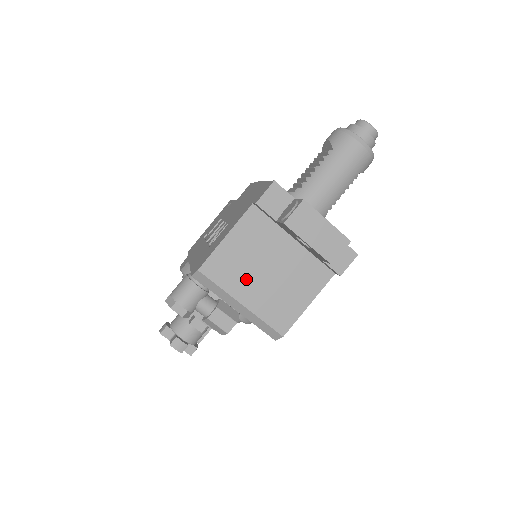
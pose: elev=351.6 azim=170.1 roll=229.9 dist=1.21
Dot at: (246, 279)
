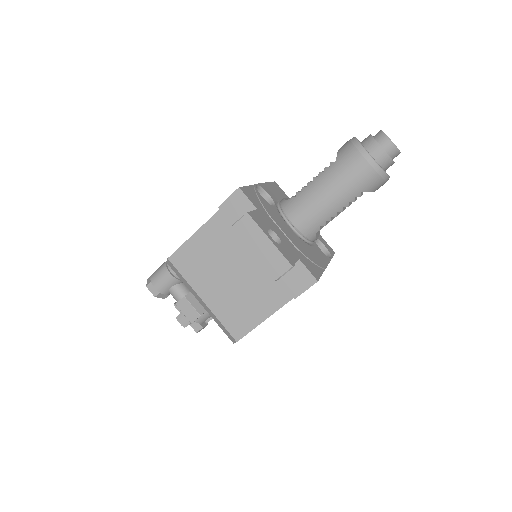
Dot at: (209, 277)
